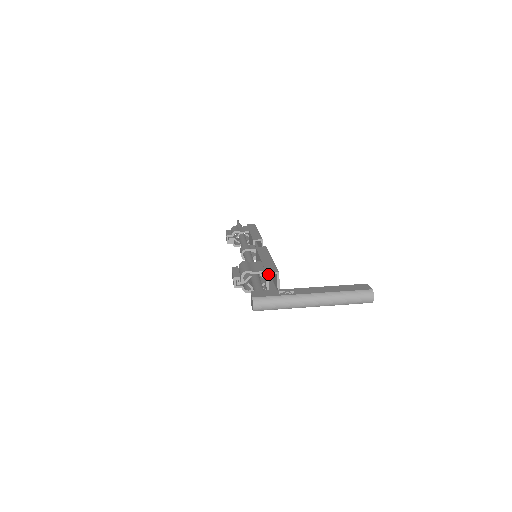
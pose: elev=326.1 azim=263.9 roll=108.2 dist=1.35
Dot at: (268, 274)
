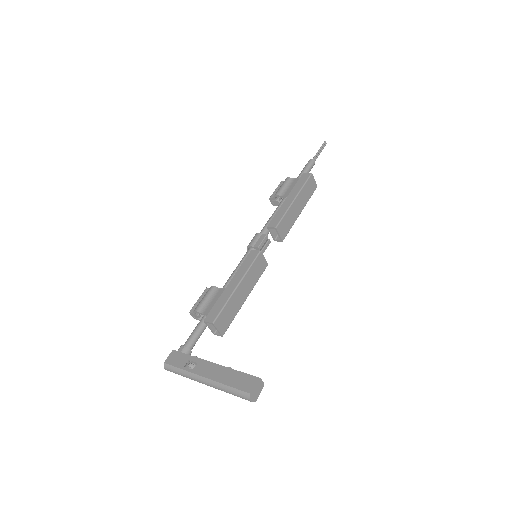
Dot at: (206, 322)
